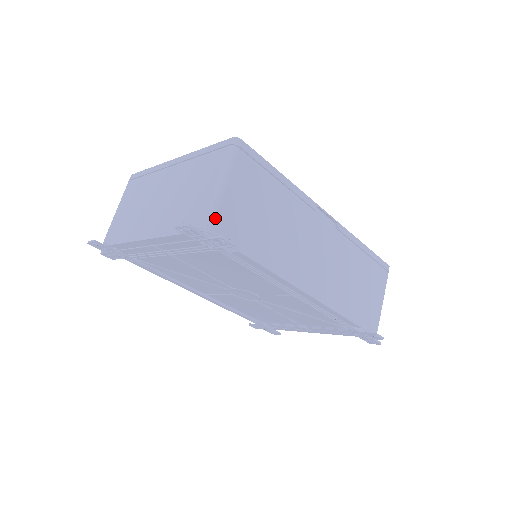
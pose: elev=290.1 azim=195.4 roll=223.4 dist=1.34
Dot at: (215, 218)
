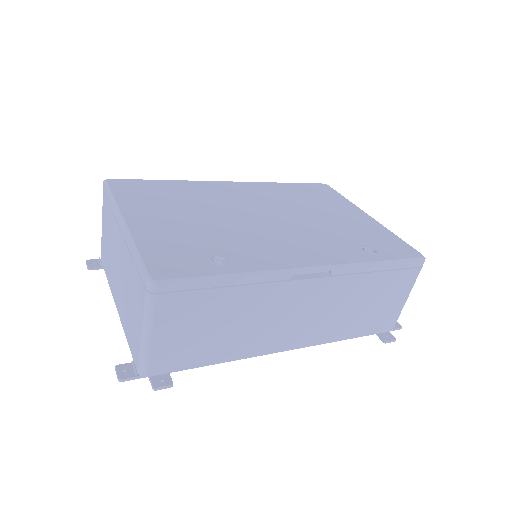
Dot at: (148, 364)
